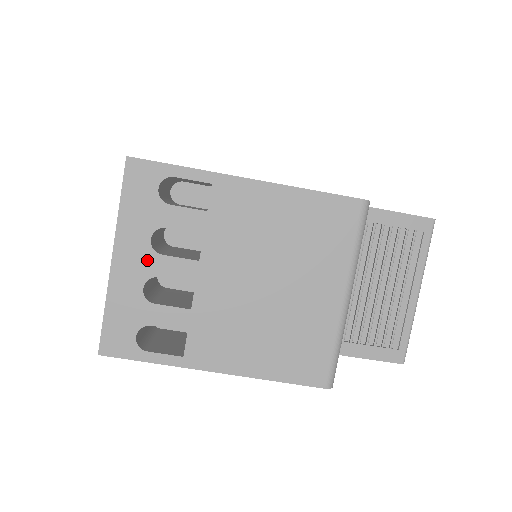
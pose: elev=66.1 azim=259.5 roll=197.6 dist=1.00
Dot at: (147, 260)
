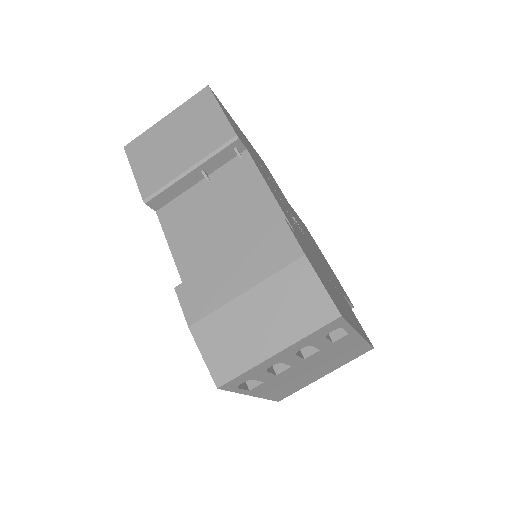
Dot at: (289, 356)
